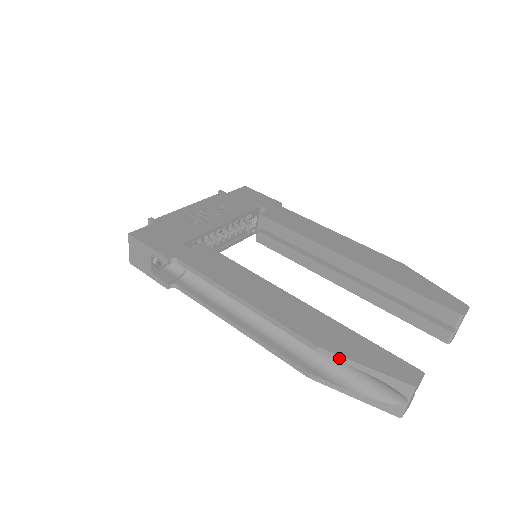
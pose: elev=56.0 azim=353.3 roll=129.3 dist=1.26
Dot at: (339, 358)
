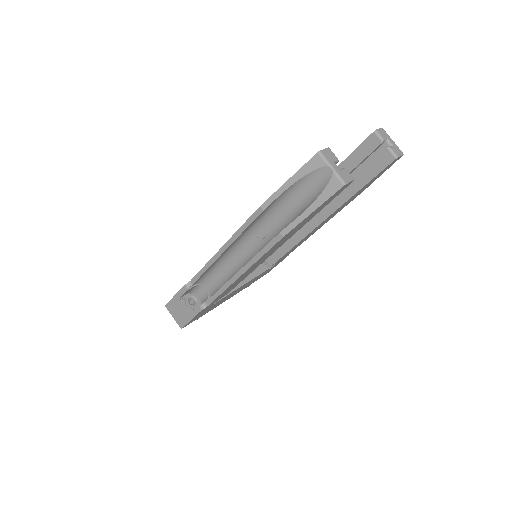
Dot at: (274, 196)
